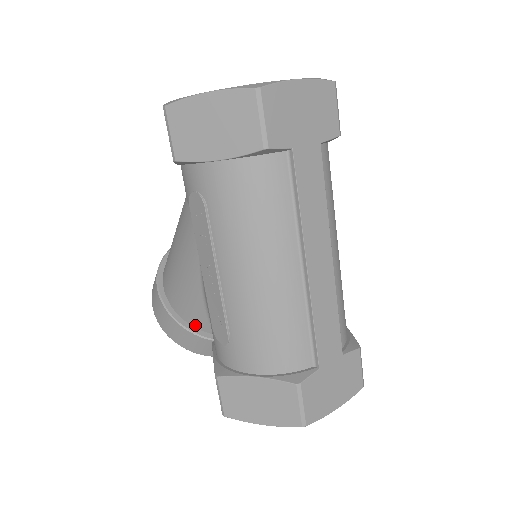
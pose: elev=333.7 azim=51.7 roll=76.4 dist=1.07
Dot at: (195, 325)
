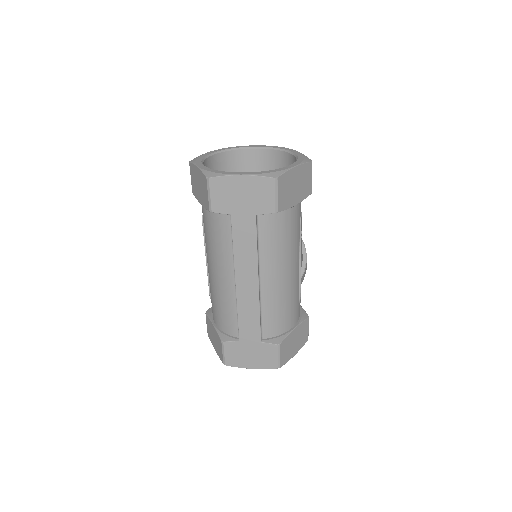
Dot at: occluded
